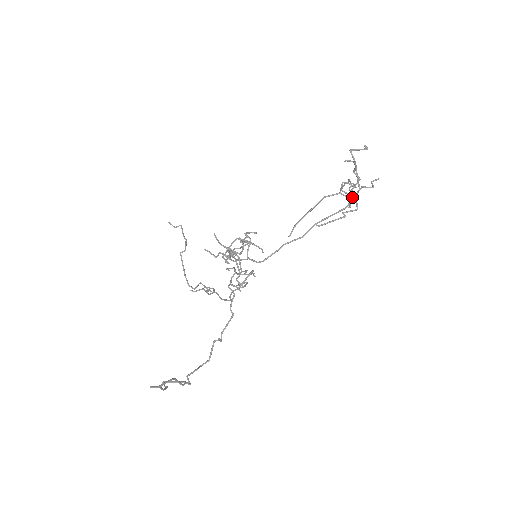
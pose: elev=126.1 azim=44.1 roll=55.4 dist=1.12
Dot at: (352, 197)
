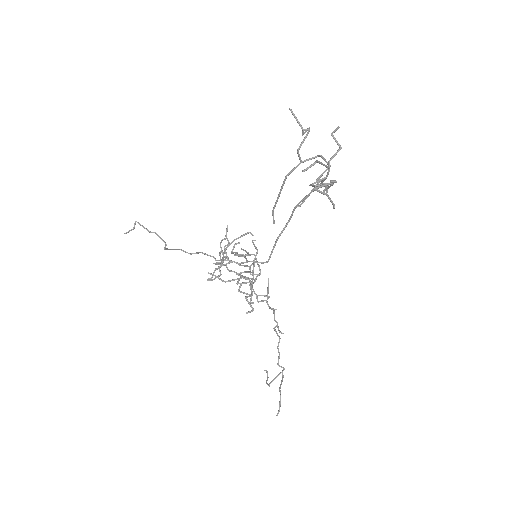
Dot at: (325, 179)
